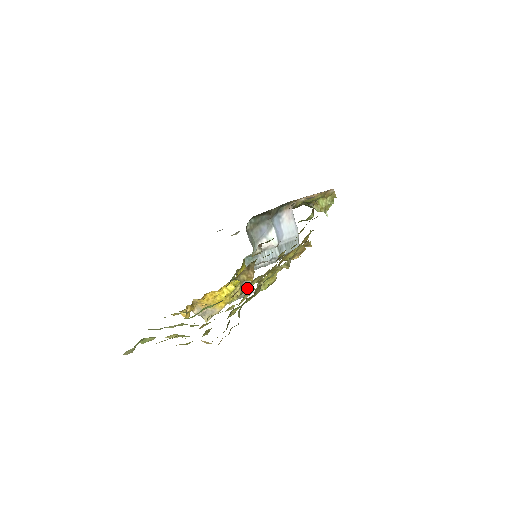
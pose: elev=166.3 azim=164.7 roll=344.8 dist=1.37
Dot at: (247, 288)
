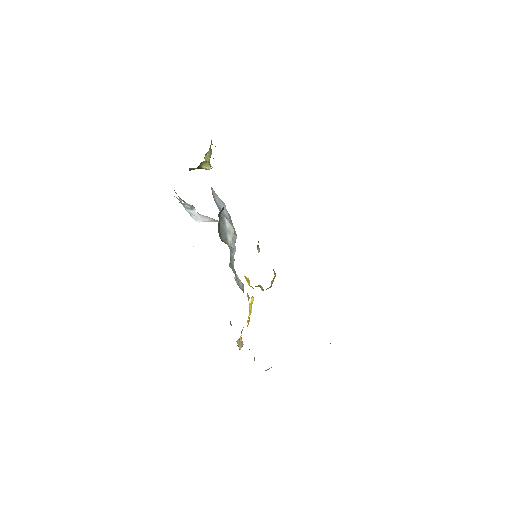
Dot at: occluded
